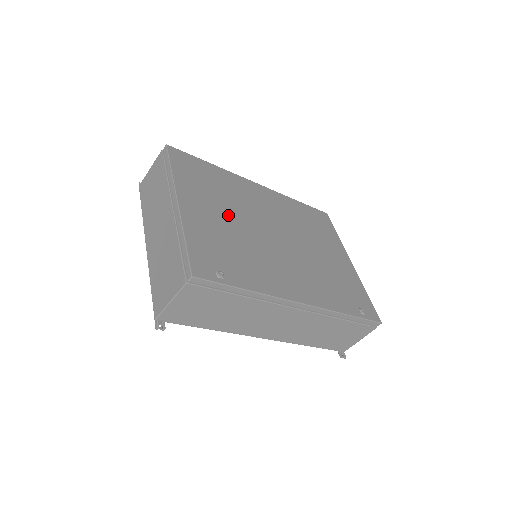
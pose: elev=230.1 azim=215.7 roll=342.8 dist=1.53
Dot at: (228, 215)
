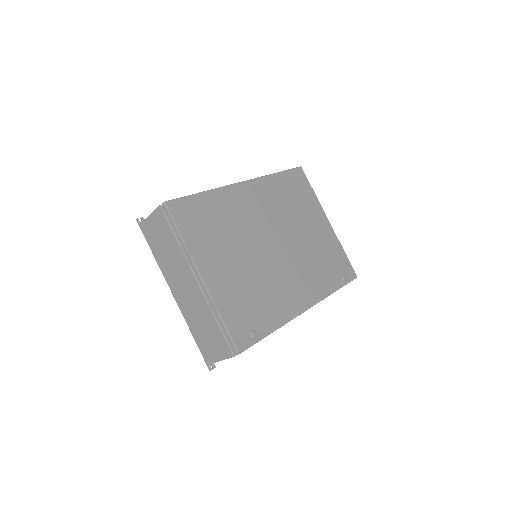
Dot at: (237, 256)
